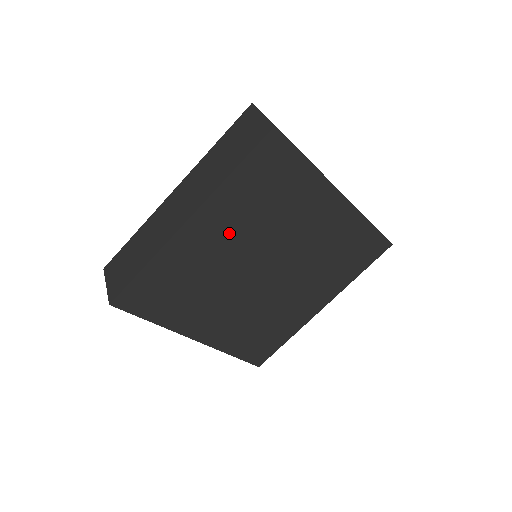
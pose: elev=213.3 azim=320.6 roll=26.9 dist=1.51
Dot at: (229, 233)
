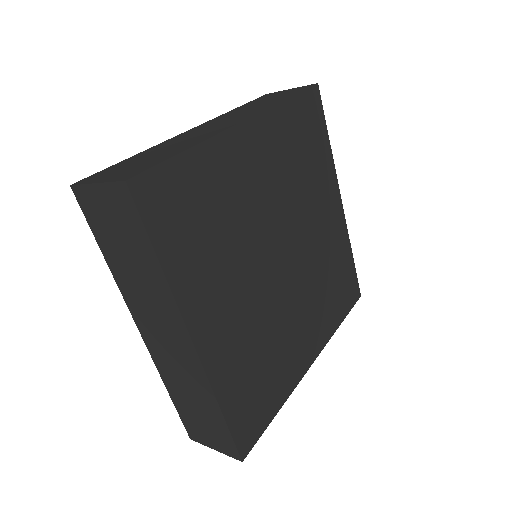
Dot at: (269, 172)
